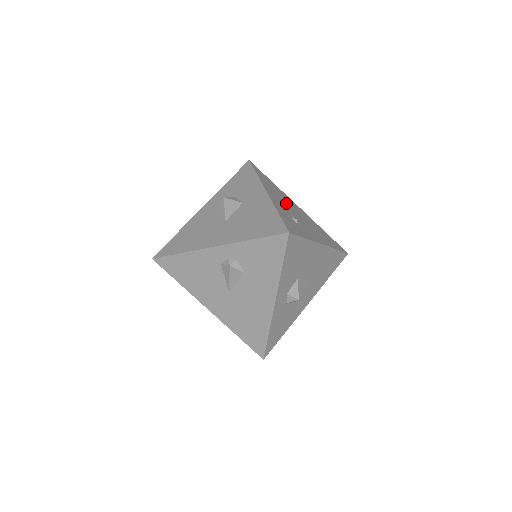
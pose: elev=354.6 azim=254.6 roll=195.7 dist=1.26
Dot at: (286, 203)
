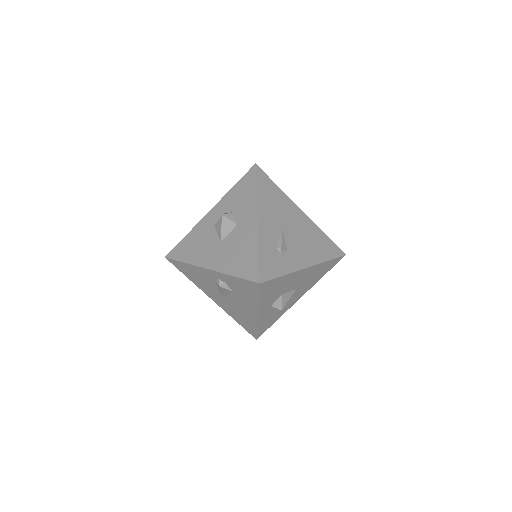
Dot at: (282, 219)
